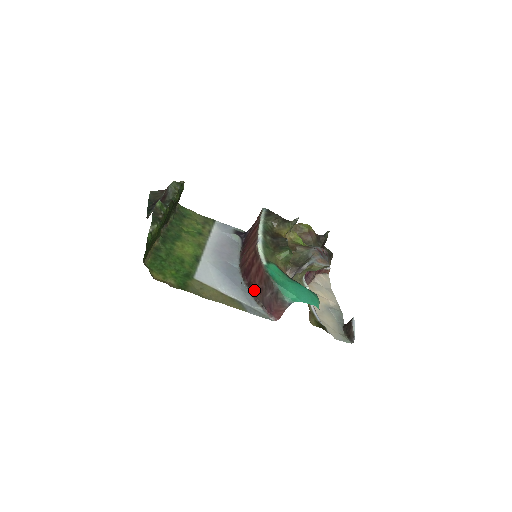
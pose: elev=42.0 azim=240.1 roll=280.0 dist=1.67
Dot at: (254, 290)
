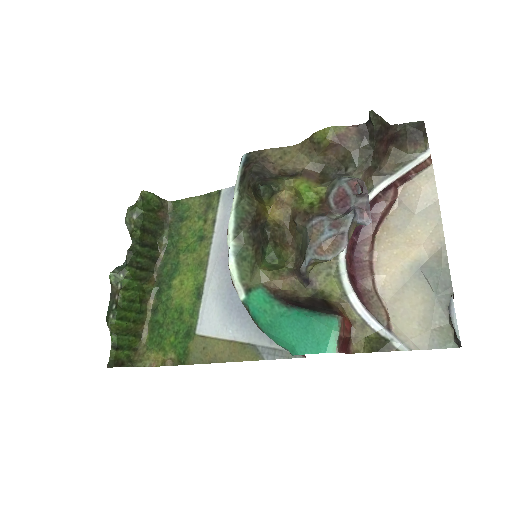
Dot at: occluded
